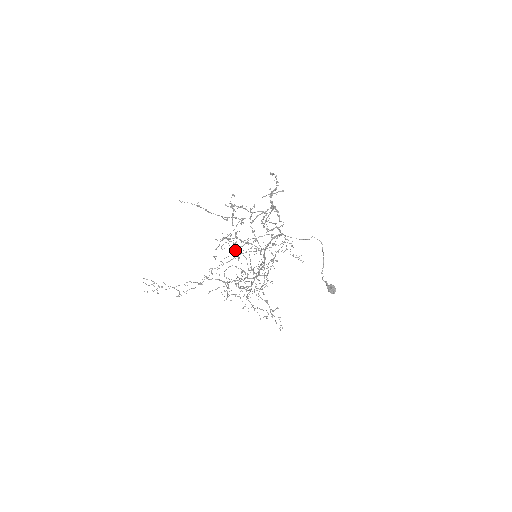
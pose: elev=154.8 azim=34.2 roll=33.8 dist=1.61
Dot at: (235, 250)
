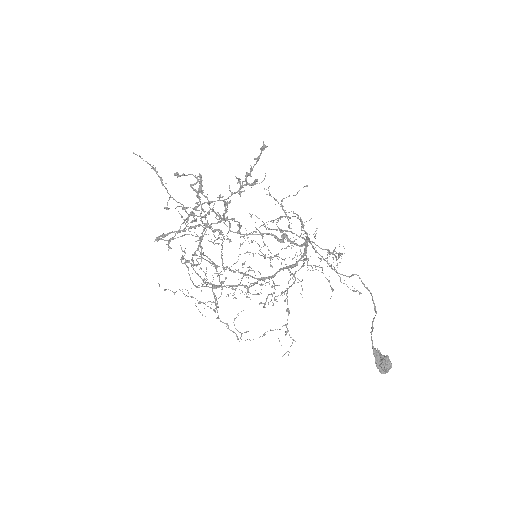
Dot at: (182, 250)
